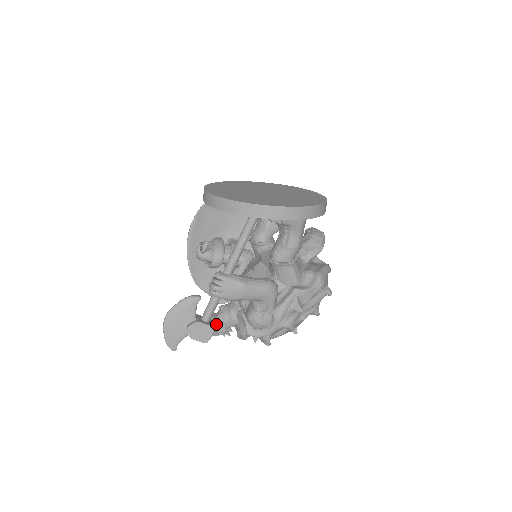
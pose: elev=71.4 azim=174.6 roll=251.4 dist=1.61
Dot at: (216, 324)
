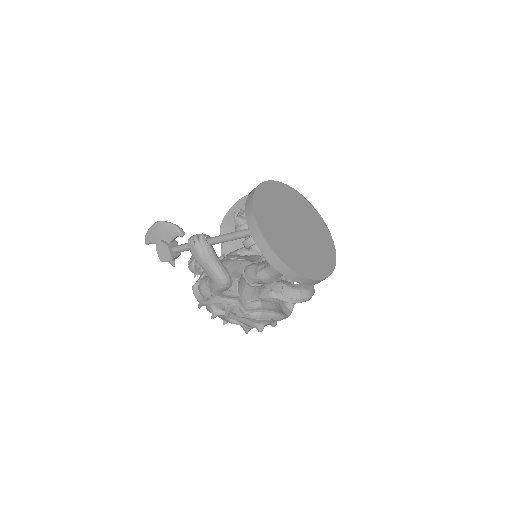
Dot at: (193, 261)
